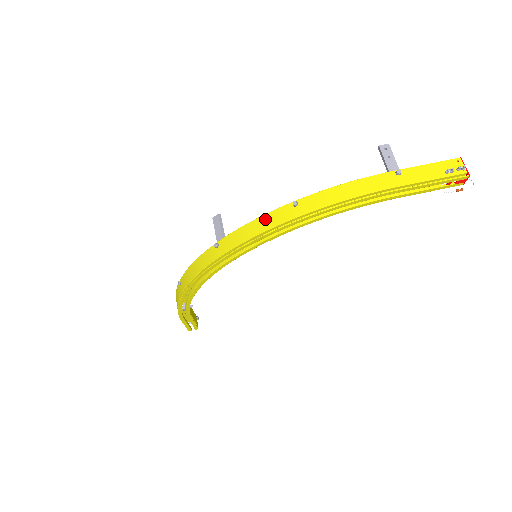
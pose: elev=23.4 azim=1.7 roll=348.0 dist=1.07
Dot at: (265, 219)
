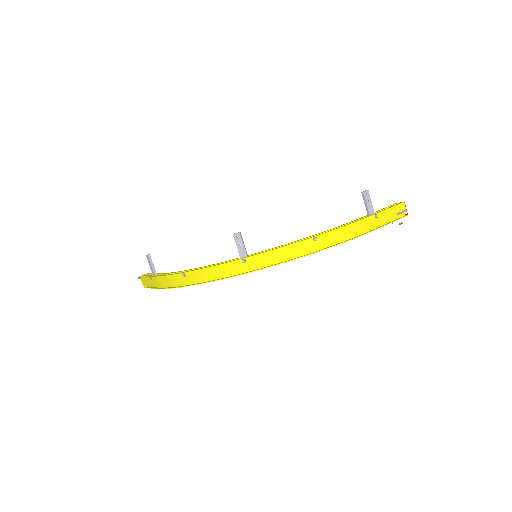
Dot at: (292, 248)
